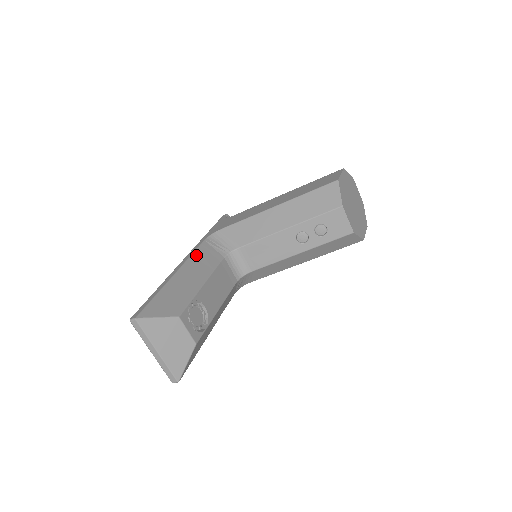
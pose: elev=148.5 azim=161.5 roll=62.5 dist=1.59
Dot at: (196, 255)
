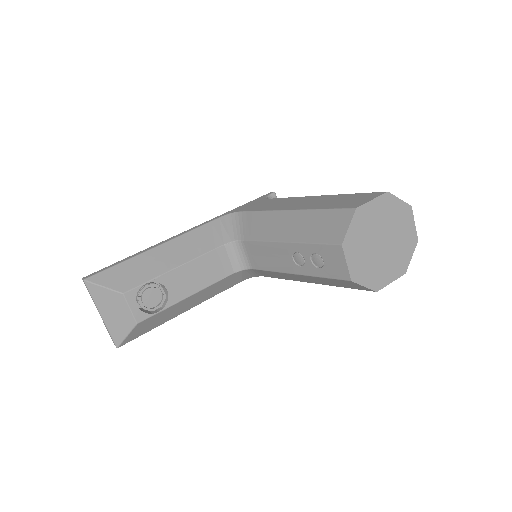
Dot at: (196, 232)
